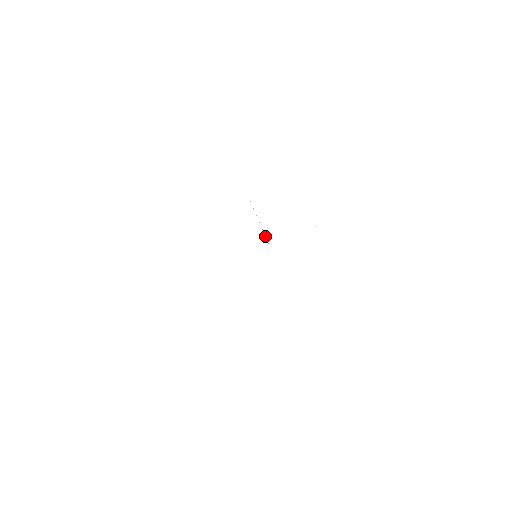
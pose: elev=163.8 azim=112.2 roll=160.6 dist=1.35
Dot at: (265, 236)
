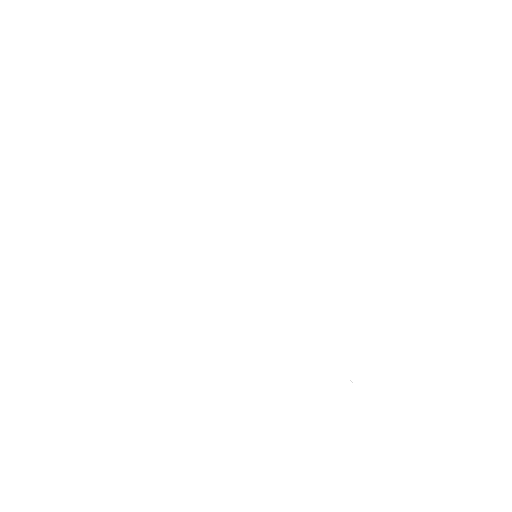
Dot at: occluded
